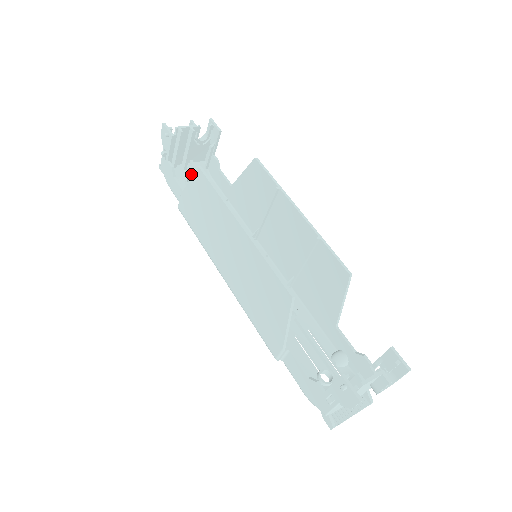
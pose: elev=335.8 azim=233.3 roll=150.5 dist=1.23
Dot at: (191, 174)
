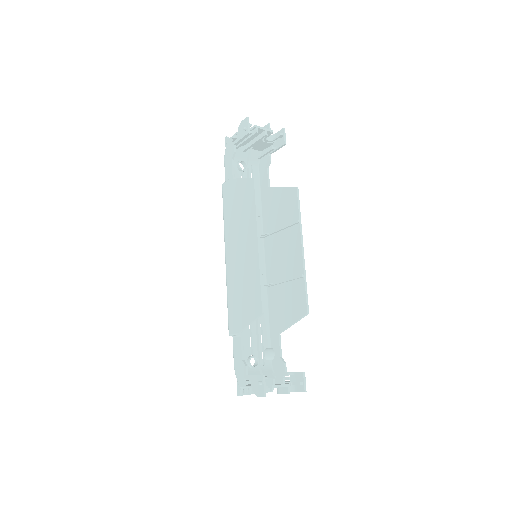
Dot at: (245, 158)
